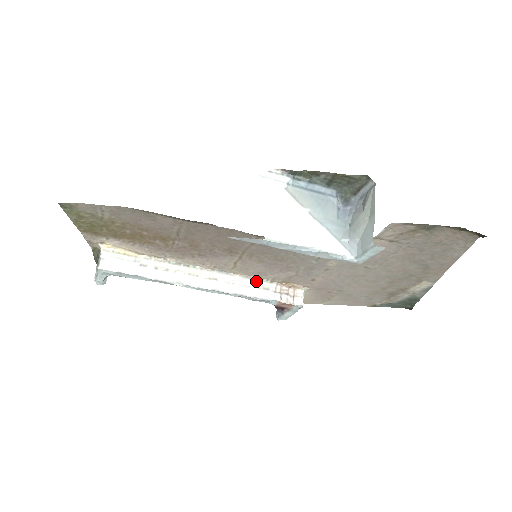
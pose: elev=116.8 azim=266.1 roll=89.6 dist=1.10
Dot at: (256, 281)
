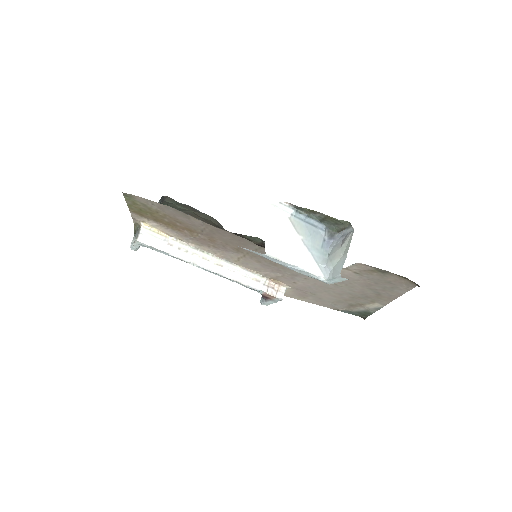
Dot at: (252, 273)
